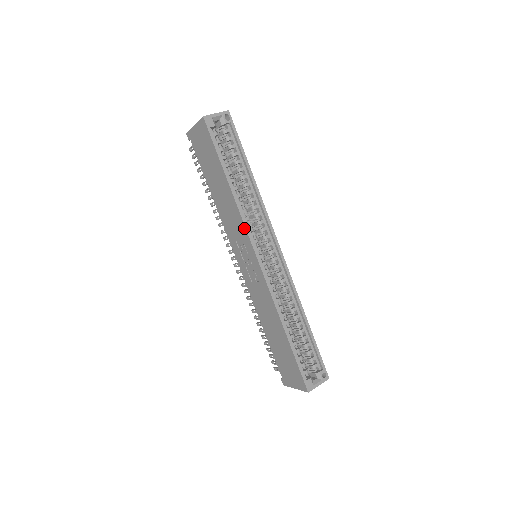
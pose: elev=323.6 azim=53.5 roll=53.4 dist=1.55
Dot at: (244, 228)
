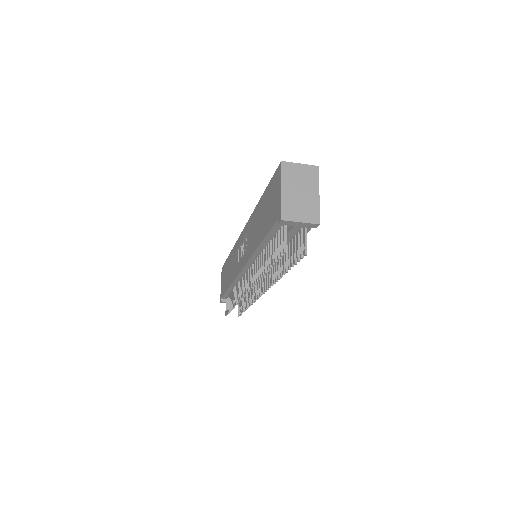
Dot at: (237, 242)
